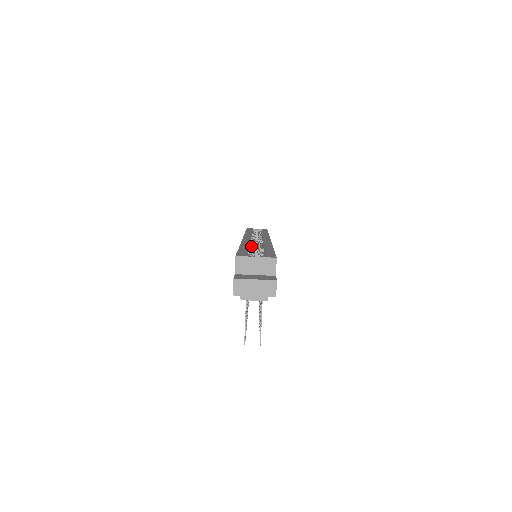
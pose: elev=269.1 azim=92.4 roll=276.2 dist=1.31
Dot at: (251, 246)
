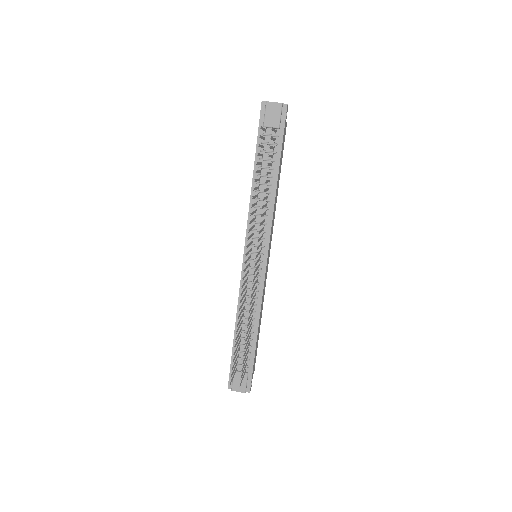
Dot at: occluded
